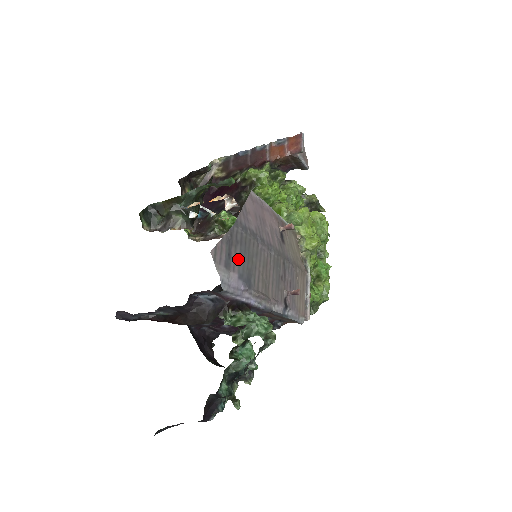
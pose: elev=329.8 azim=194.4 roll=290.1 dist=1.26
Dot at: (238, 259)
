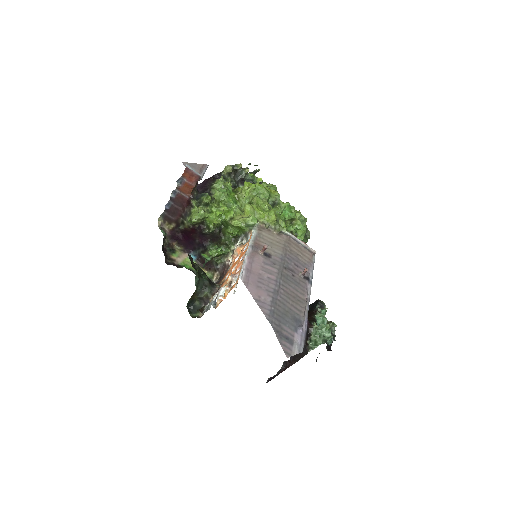
Dot at: (288, 328)
